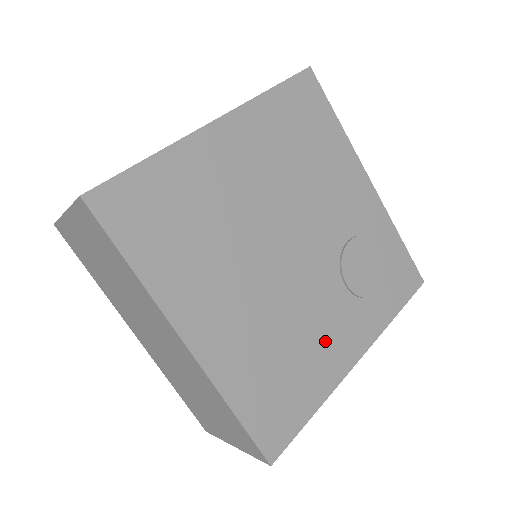
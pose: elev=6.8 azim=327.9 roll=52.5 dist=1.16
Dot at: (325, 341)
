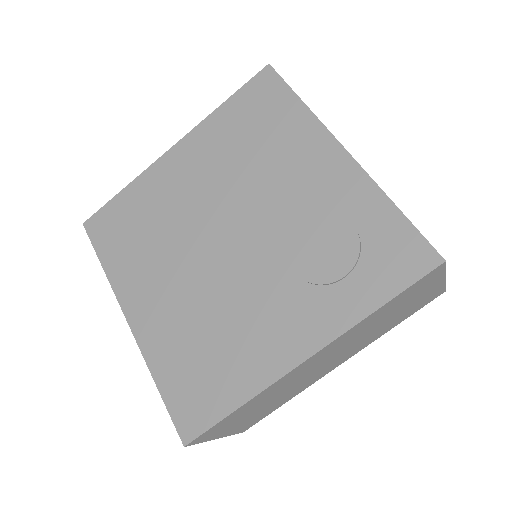
Dot at: (260, 332)
